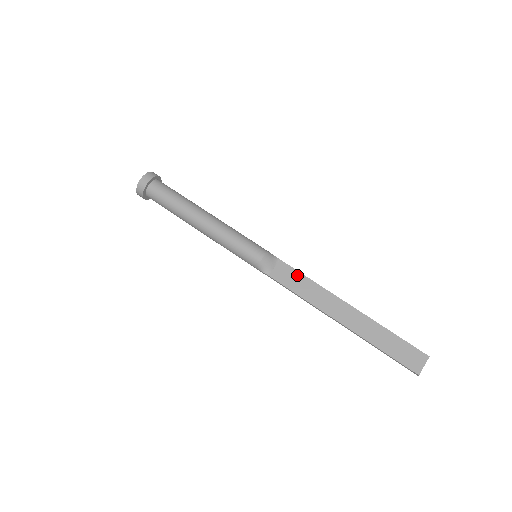
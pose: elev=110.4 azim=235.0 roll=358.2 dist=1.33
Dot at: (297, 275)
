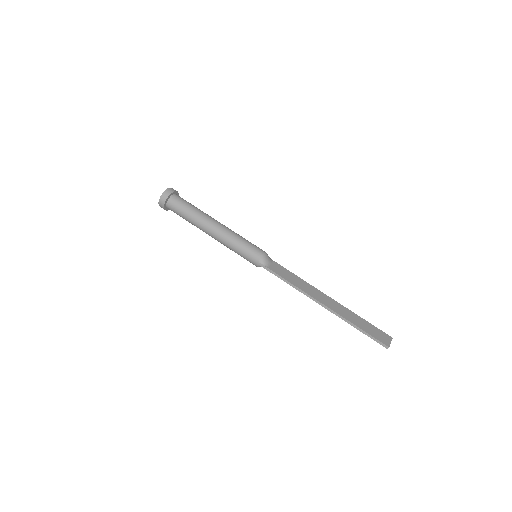
Dot at: (289, 273)
